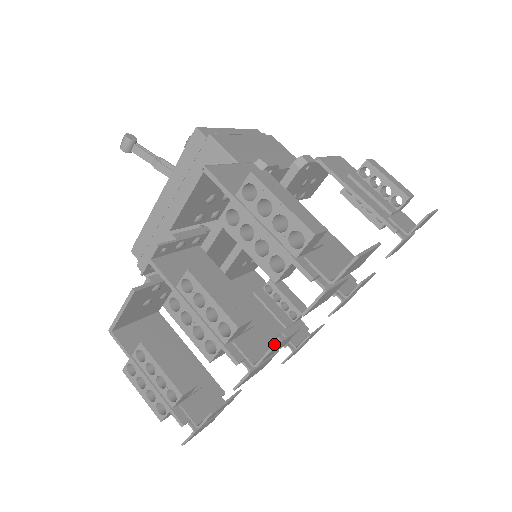
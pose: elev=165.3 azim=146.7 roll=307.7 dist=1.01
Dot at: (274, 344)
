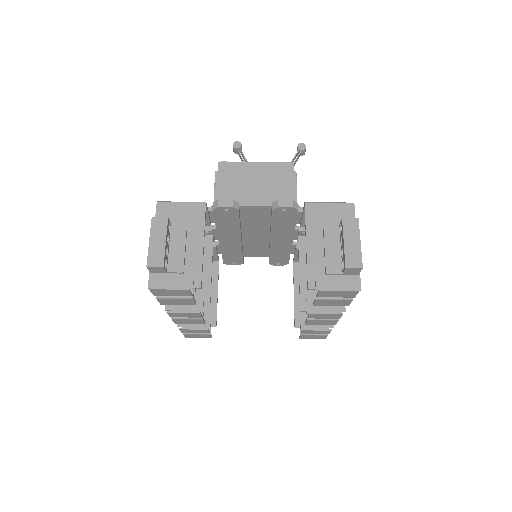
Dot at: occluded
